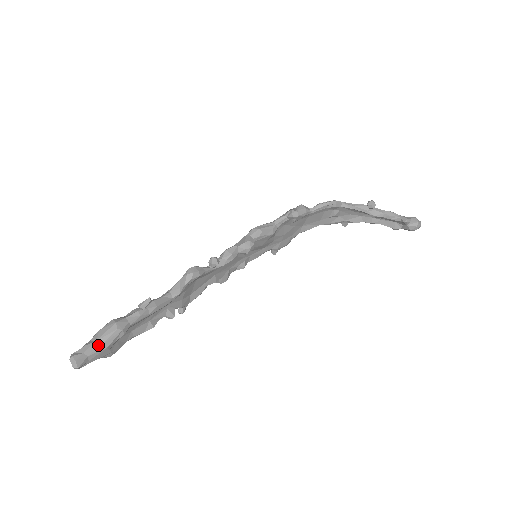
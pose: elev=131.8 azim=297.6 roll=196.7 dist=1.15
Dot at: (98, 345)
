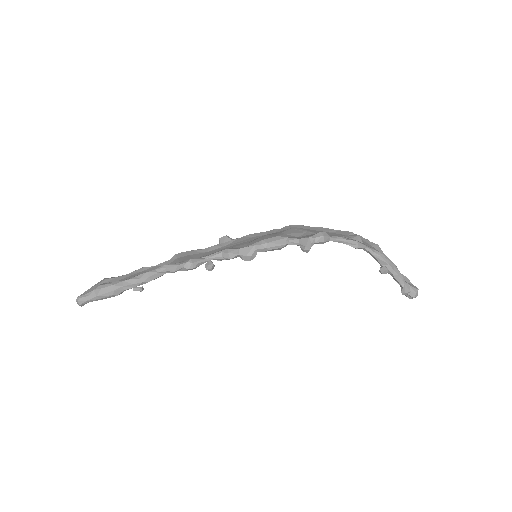
Dot at: (98, 298)
